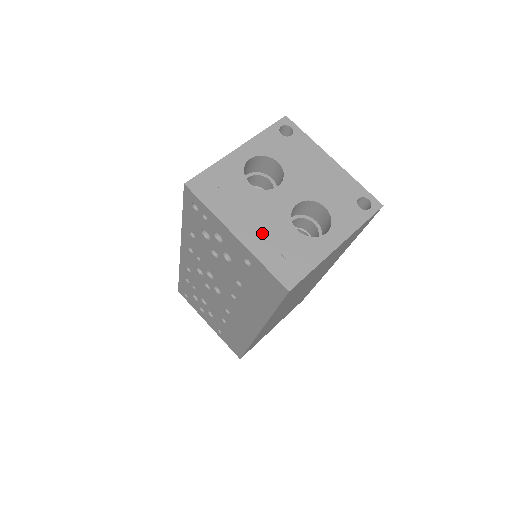
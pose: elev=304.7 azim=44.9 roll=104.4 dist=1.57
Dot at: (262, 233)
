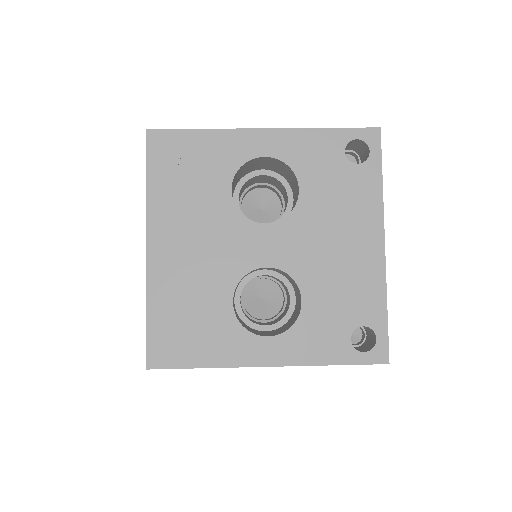
Dot at: (183, 270)
